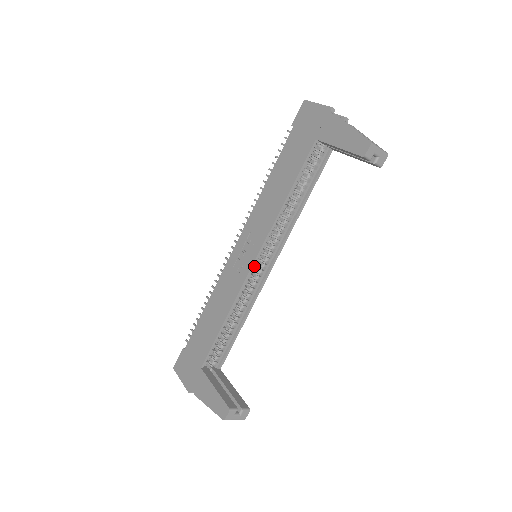
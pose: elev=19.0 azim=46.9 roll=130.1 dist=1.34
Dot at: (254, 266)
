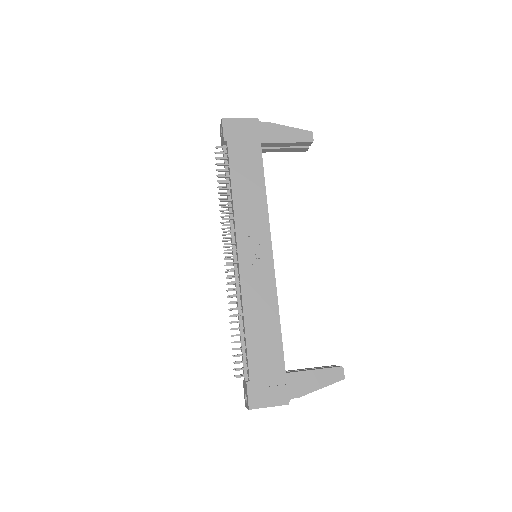
Dot at: (268, 261)
